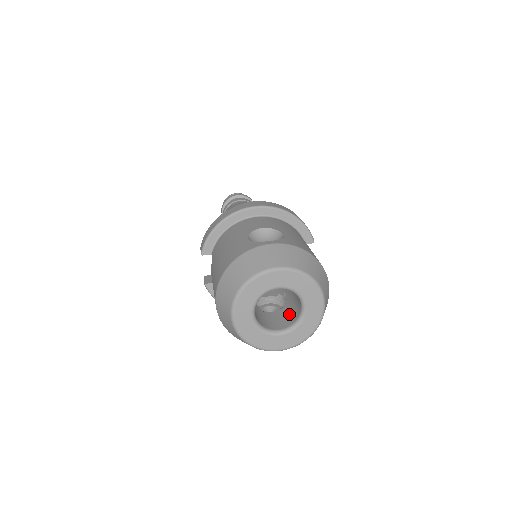
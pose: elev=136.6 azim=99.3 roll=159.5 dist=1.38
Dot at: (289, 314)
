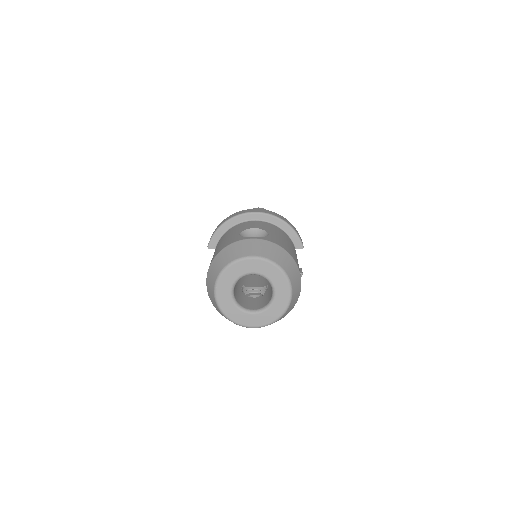
Dot at: (265, 299)
